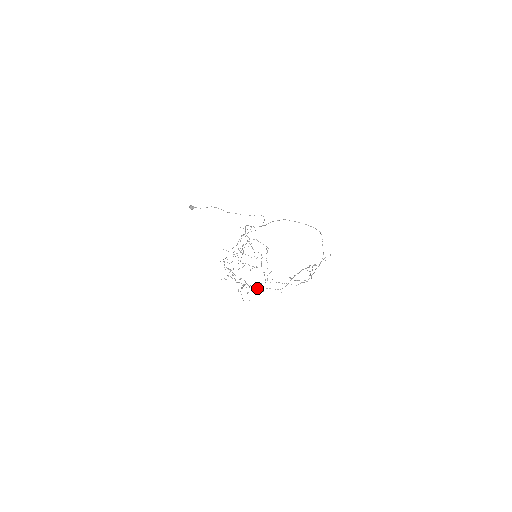
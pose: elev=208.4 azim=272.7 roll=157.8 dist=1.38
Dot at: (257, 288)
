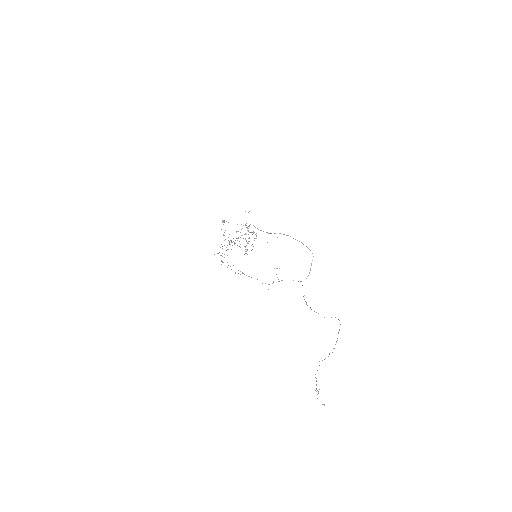
Dot at: occluded
